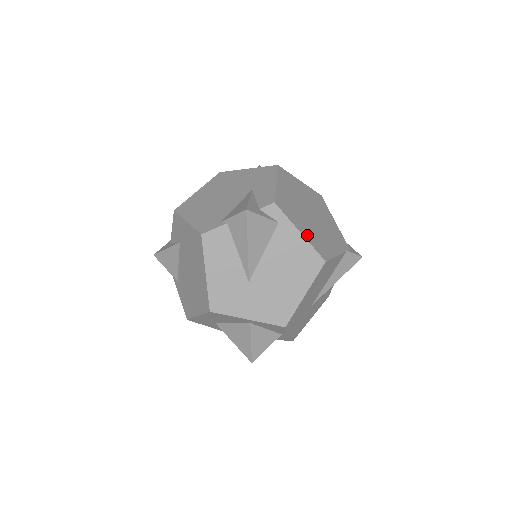
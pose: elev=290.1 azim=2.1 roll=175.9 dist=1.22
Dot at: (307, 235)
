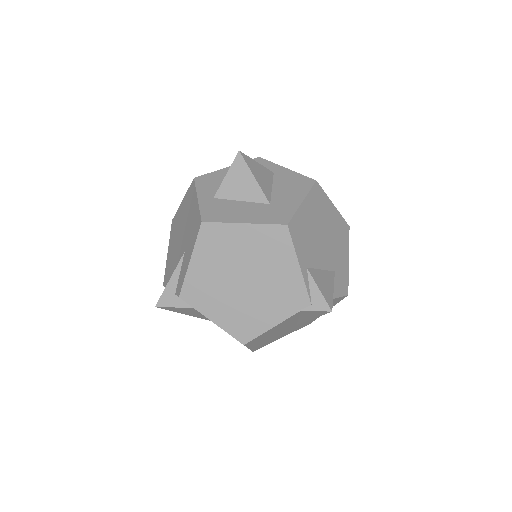
Dot at: (222, 320)
